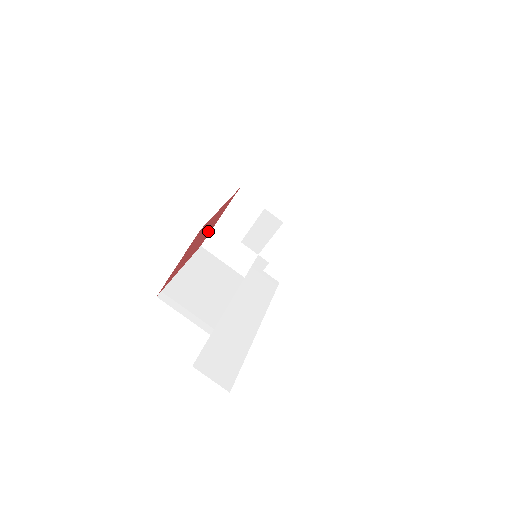
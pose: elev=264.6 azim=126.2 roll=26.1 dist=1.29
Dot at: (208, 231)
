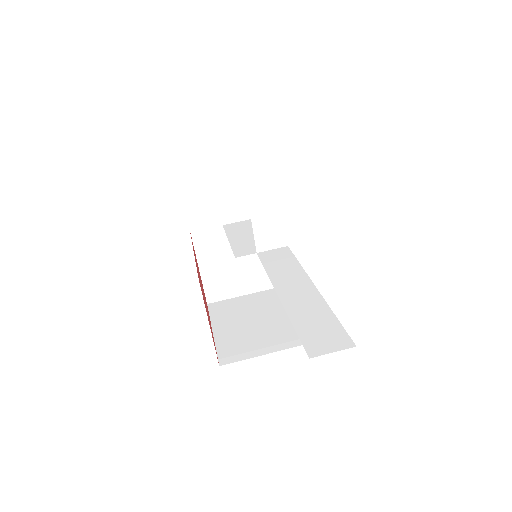
Dot at: occluded
